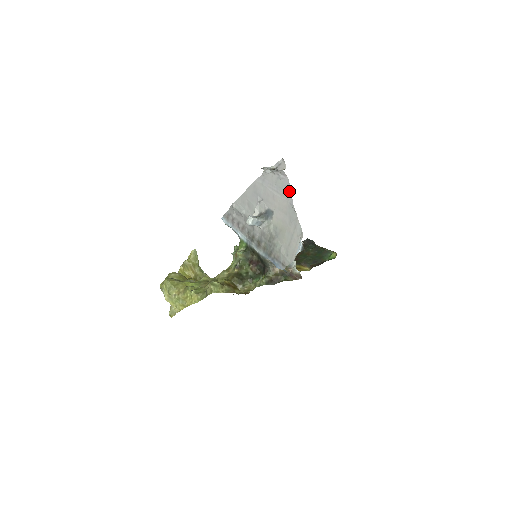
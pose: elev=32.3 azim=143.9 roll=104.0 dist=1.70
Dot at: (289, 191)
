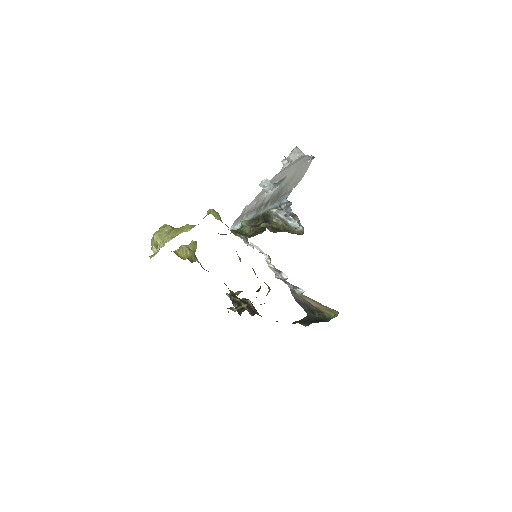
Dot at: (304, 155)
